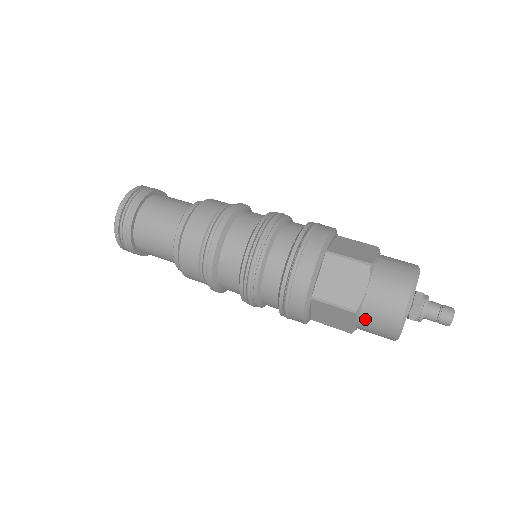
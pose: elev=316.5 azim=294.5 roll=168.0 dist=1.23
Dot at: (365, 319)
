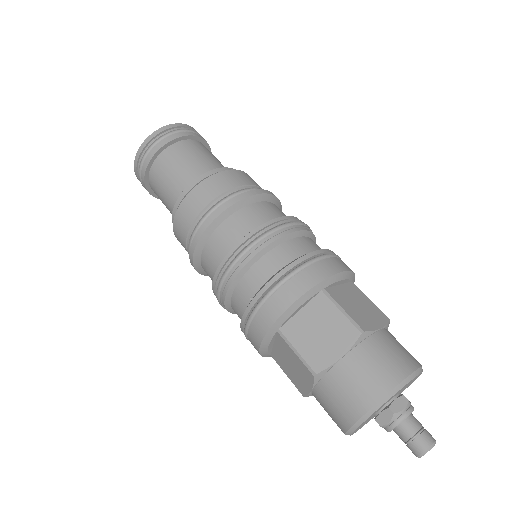
Dot at: occluded
